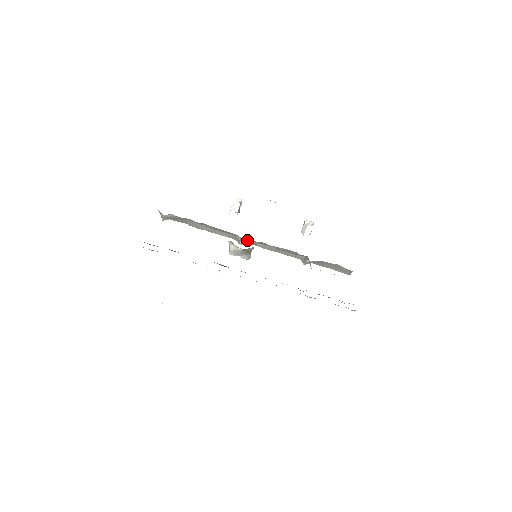
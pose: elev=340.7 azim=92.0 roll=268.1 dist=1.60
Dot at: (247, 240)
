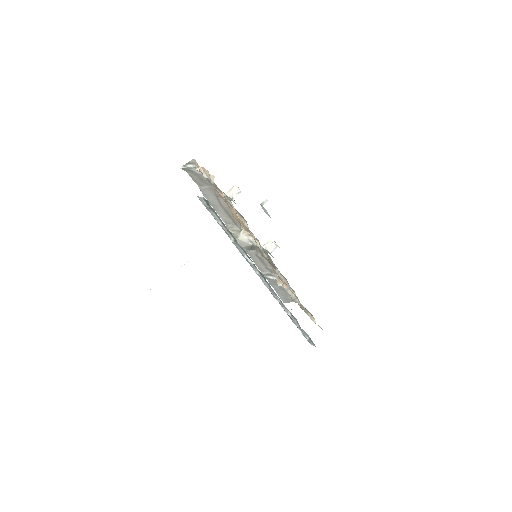
Dot at: occluded
